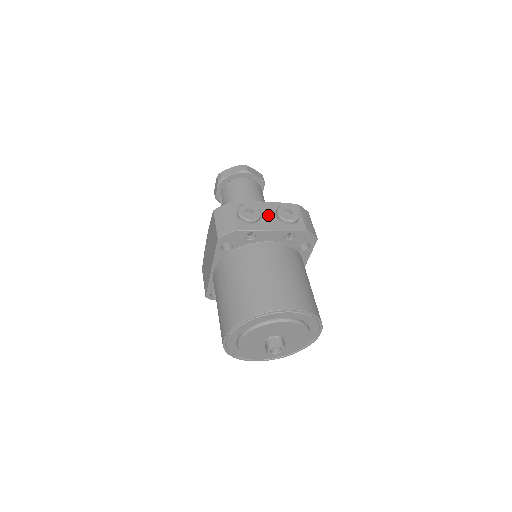
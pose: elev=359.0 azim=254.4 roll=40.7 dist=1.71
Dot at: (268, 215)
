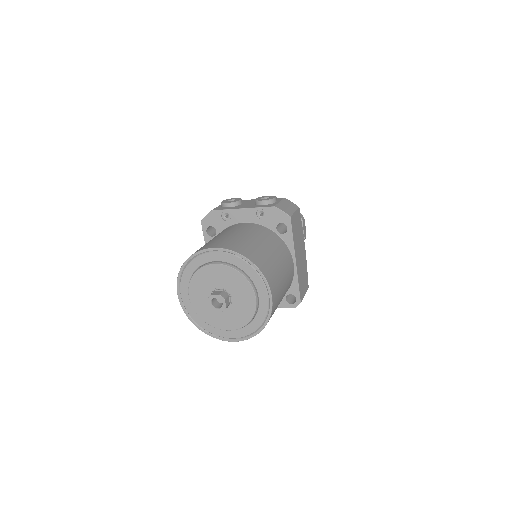
Dot at: (249, 203)
